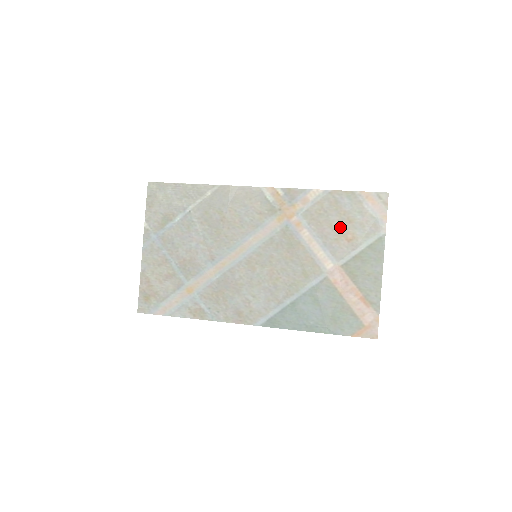
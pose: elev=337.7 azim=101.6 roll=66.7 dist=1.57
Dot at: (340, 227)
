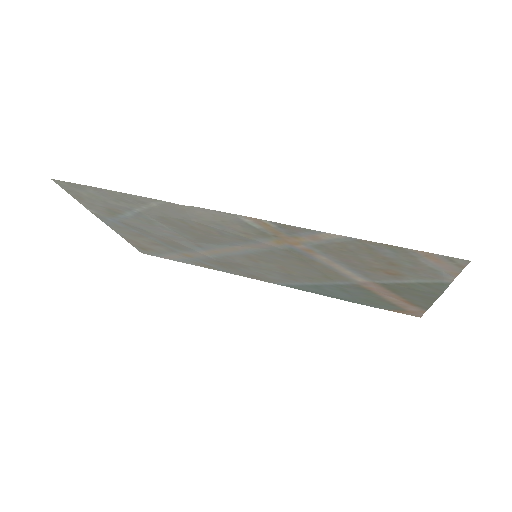
Dot at: (376, 265)
